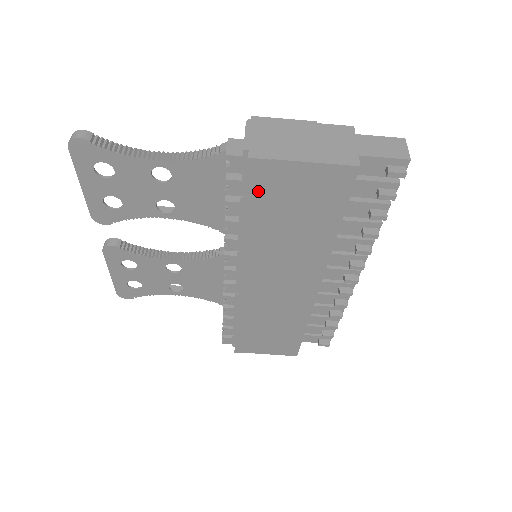
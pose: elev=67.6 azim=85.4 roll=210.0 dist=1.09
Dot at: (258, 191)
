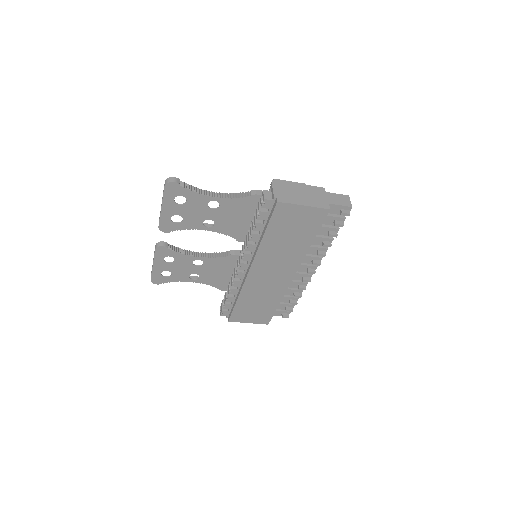
Dot at: (277, 218)
